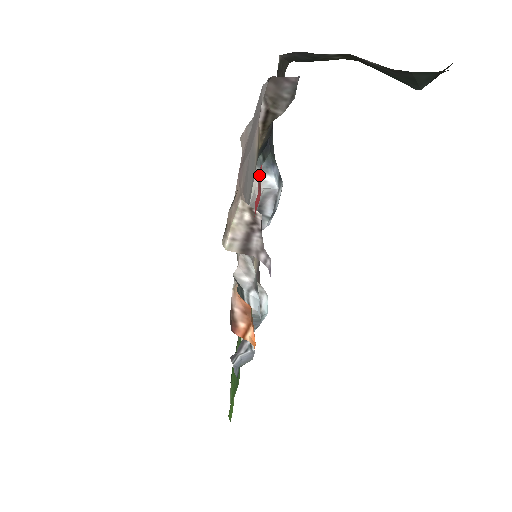
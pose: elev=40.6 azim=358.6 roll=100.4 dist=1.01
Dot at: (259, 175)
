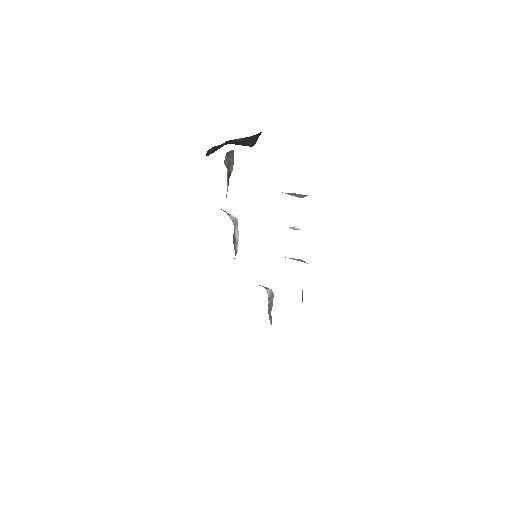
Dot at: occluded
